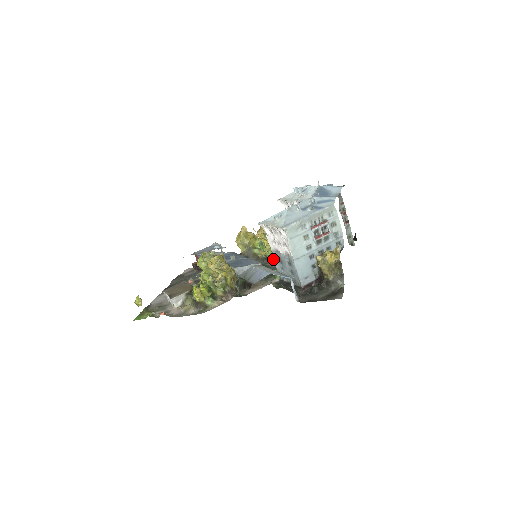
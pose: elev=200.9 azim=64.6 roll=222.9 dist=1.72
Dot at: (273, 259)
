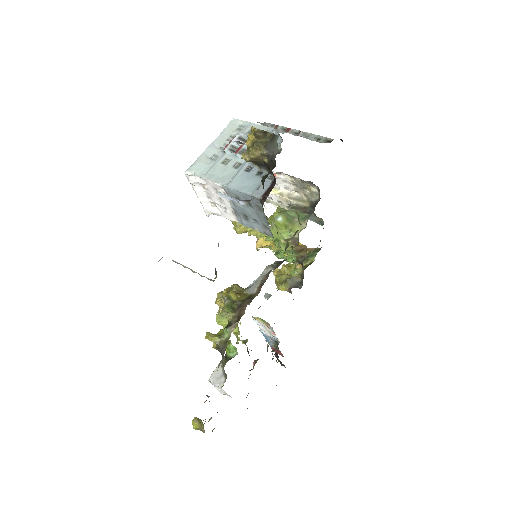
Dot at: (266, 237)
